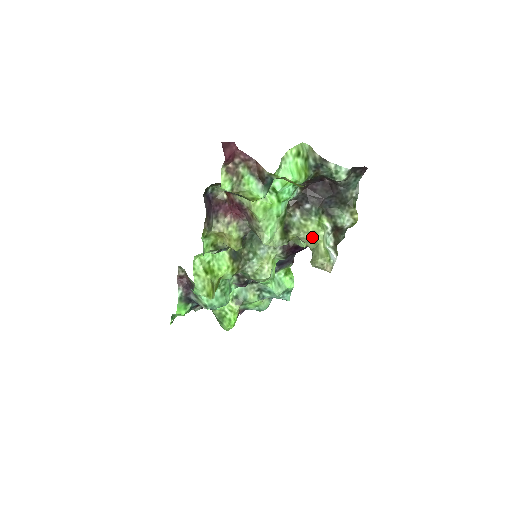
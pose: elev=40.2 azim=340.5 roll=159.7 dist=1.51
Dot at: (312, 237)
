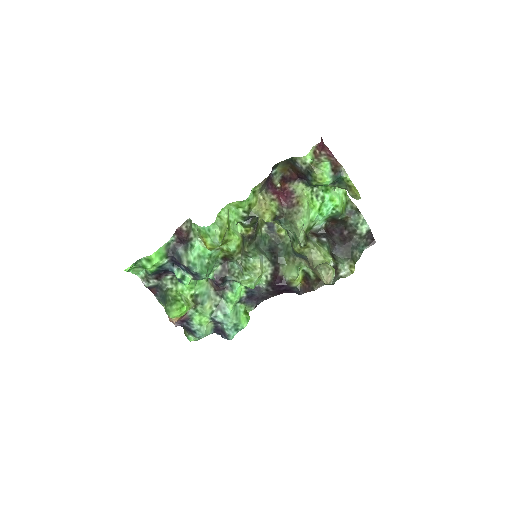
Dot at: (322, 256)
